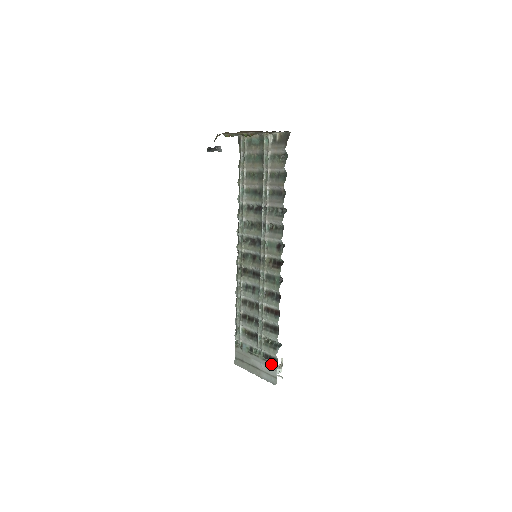
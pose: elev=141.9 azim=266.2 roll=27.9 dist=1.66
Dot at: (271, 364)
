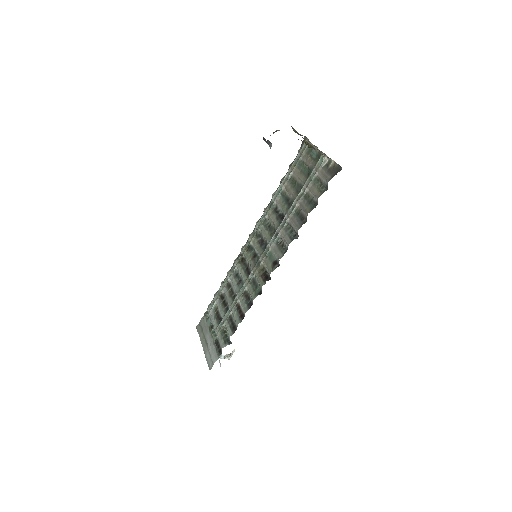
Dot at: (216, 351)
